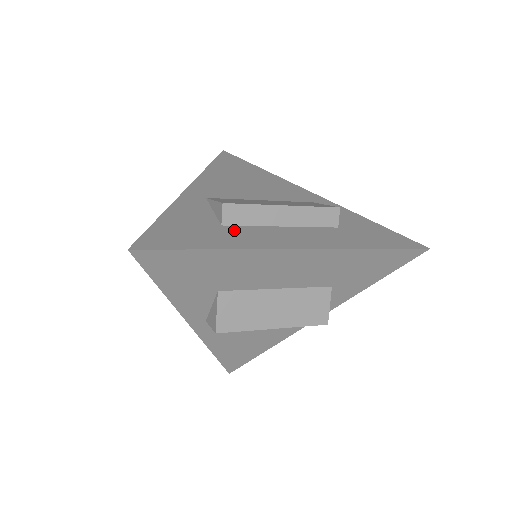
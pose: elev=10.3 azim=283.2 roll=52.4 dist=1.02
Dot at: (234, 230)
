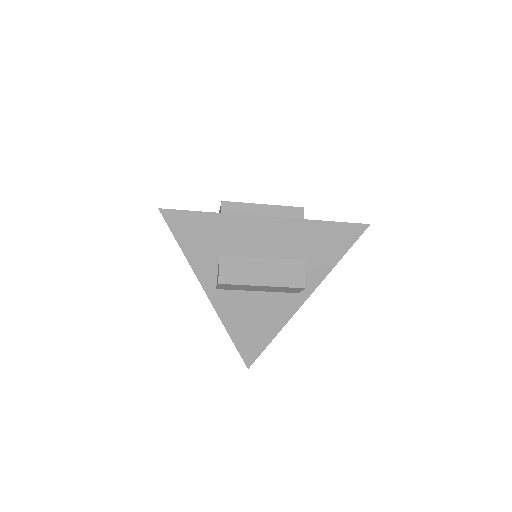
Dot at: occluded
